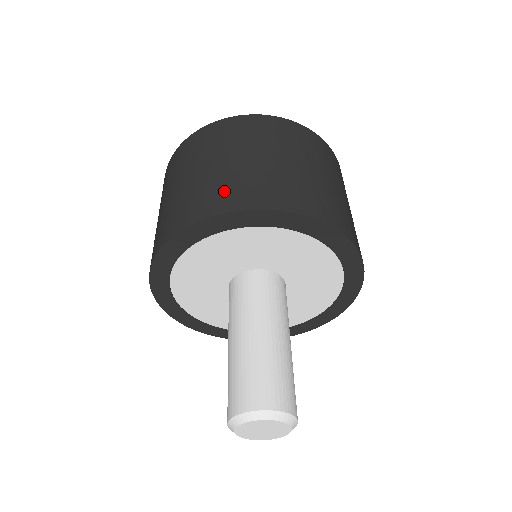
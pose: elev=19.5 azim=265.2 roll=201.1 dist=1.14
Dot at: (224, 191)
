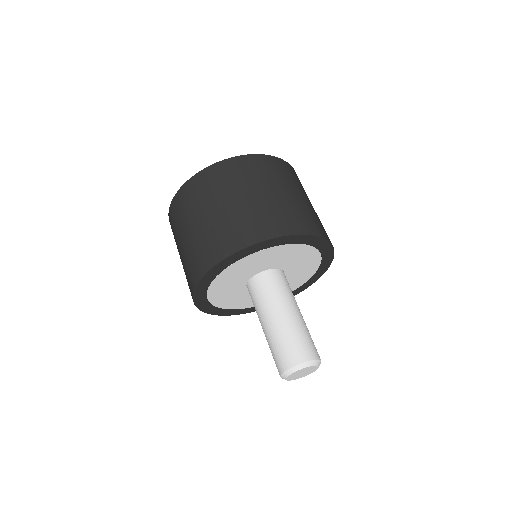
Dot at: (190, 269)
